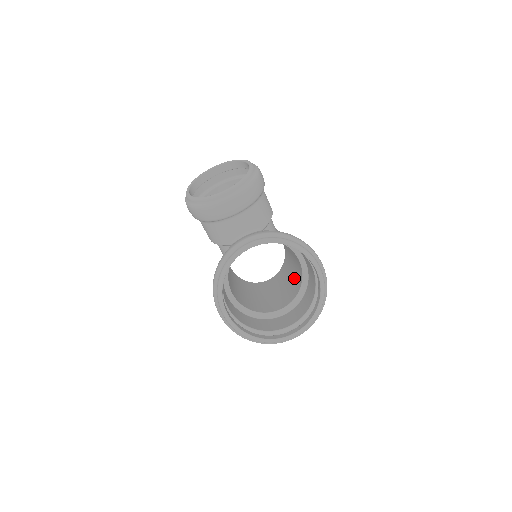
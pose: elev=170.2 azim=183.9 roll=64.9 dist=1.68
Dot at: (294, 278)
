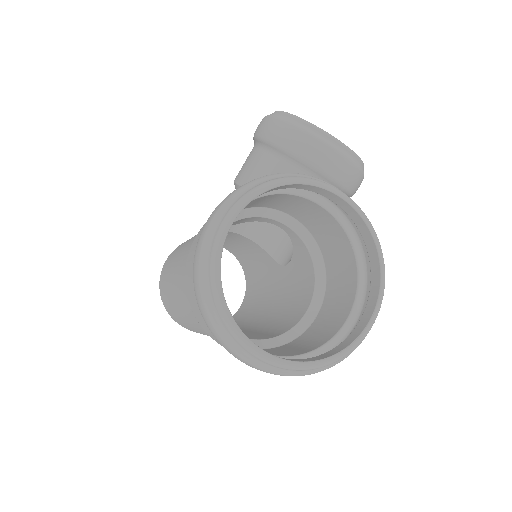
Dot at: (258, 329)
